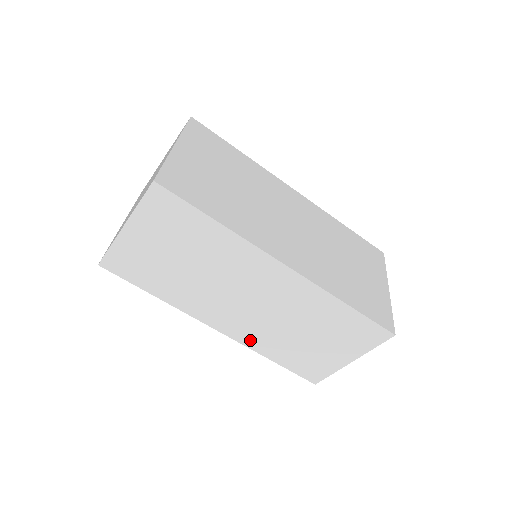
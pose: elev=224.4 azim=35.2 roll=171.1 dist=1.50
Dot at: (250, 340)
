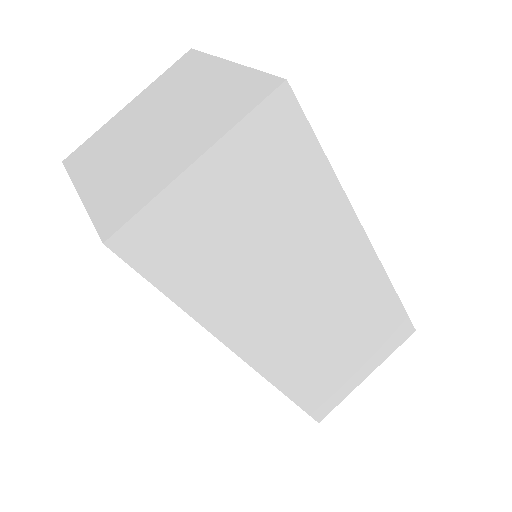
Dot at: (279, 369)
